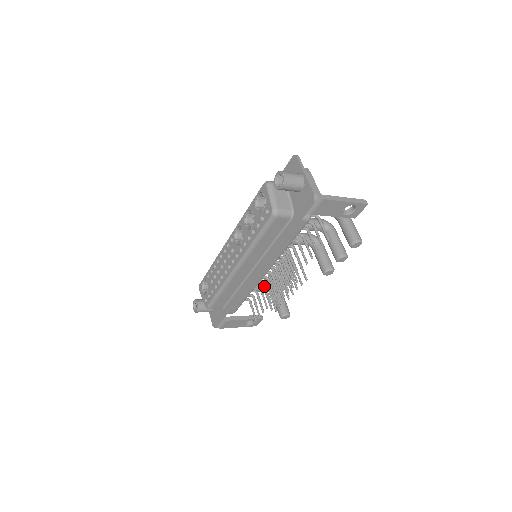
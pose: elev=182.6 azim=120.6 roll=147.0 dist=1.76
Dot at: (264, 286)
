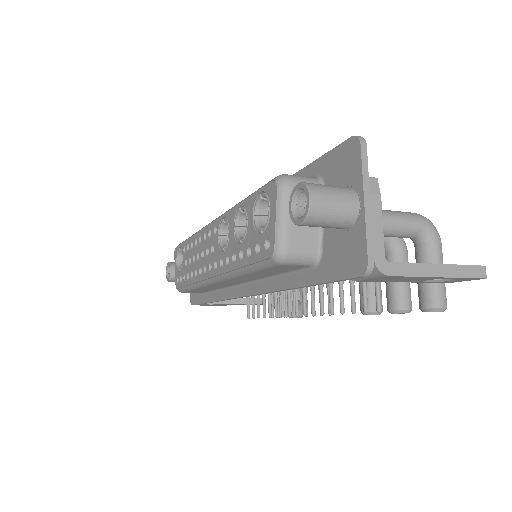
Dot at: occluded
